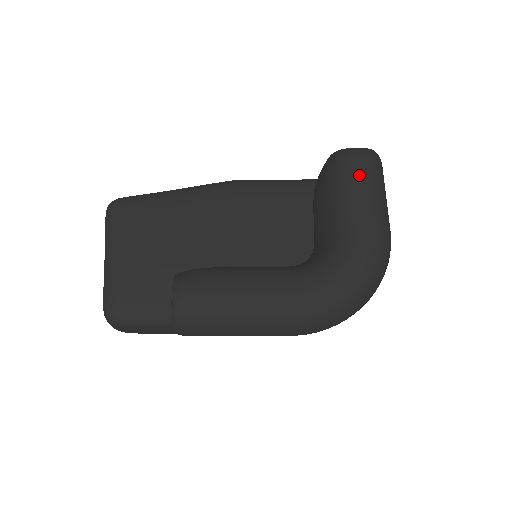
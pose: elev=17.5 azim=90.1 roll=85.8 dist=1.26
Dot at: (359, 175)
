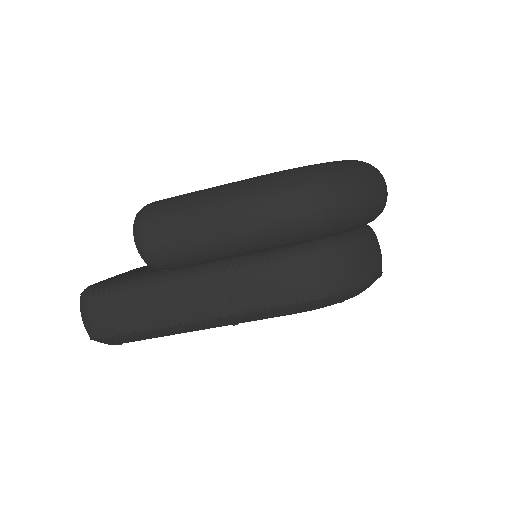
Dot at: occluded
